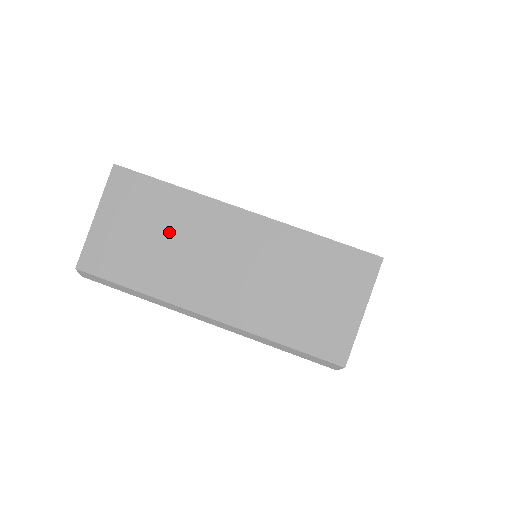
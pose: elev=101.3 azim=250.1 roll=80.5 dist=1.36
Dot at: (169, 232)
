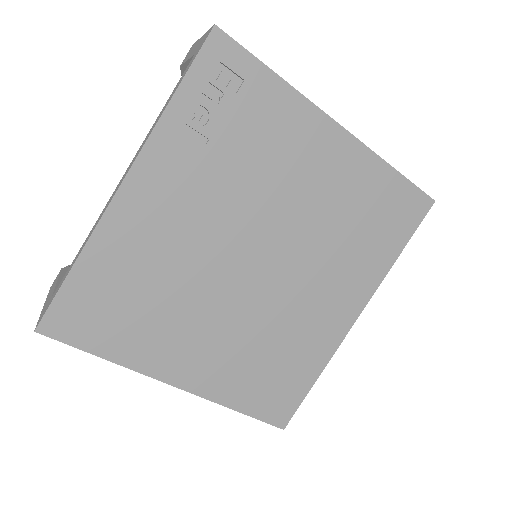
Dot at: occluded
